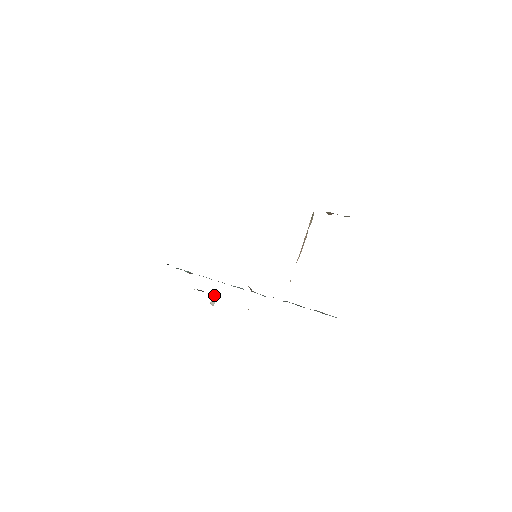
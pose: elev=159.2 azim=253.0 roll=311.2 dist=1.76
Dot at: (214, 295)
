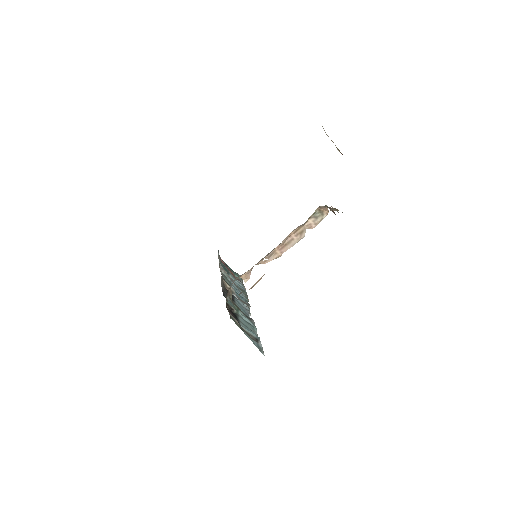
Dot at: occluded
